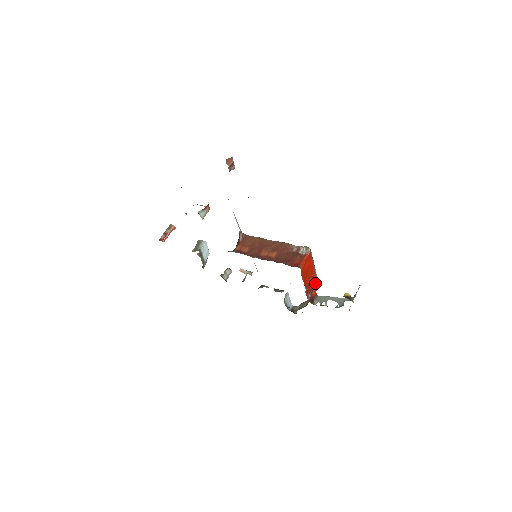
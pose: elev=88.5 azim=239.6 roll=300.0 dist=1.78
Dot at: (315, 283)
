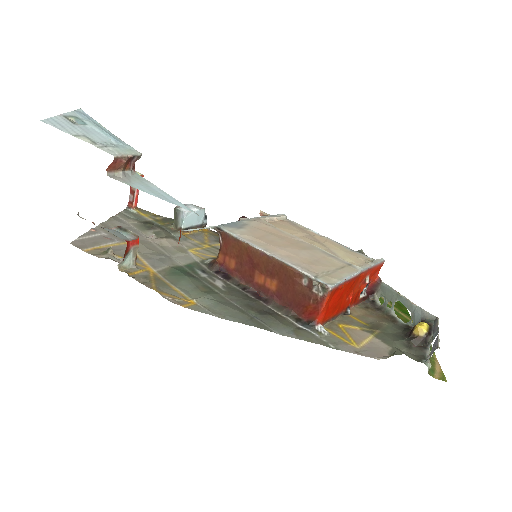
Dot at: (370, 273)
